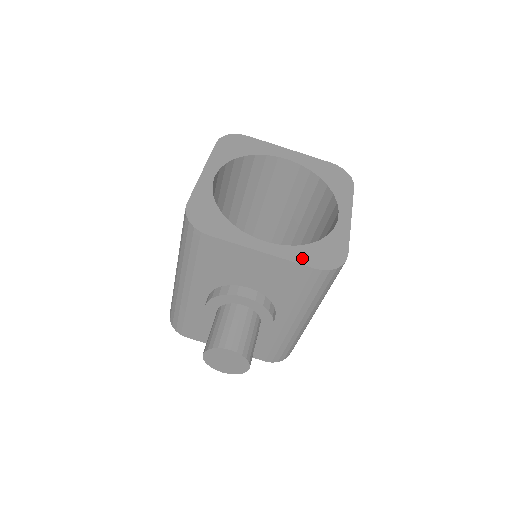
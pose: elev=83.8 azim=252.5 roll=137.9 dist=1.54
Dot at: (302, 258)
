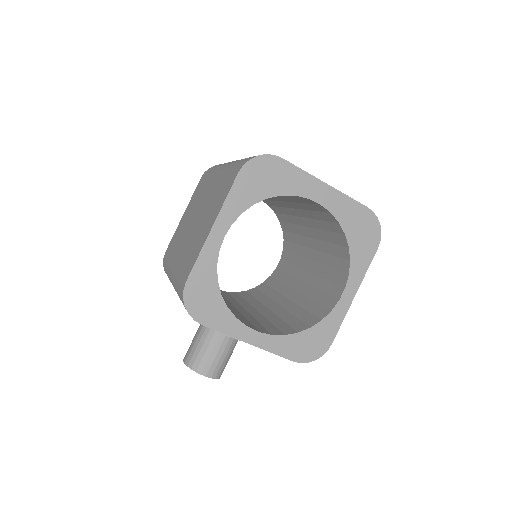
Dot at: (286, 350)
